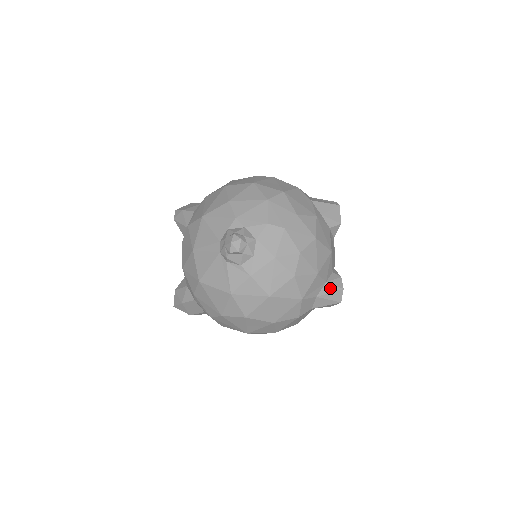
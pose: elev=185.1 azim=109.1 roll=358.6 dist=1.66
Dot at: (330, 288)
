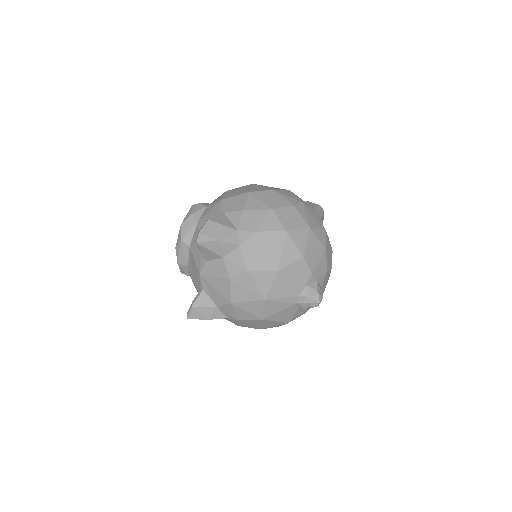
Dot at: occluded
